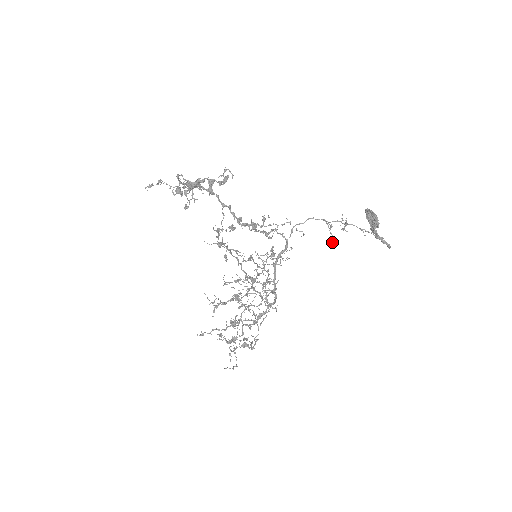
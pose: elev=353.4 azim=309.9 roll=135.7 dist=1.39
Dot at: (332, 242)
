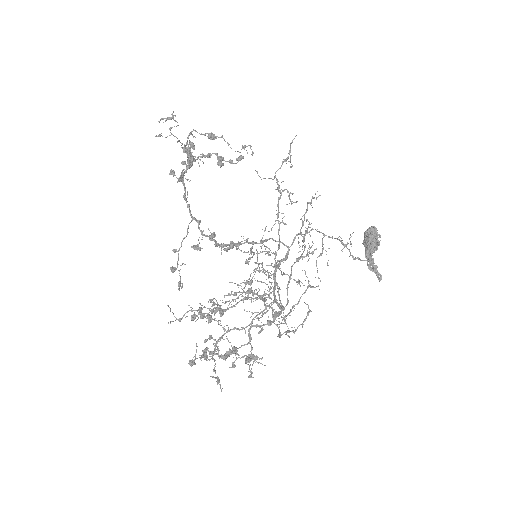
Dot at: (328, 265)
